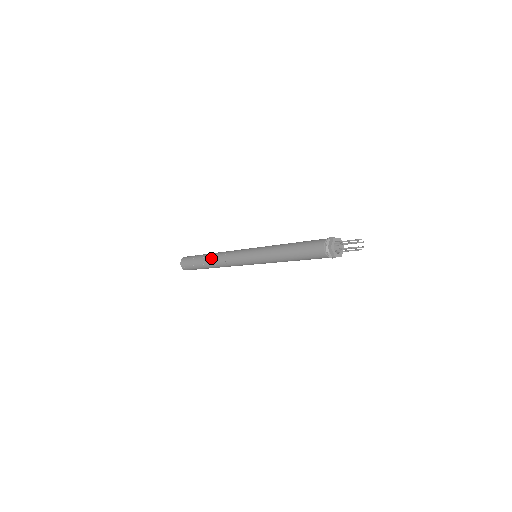
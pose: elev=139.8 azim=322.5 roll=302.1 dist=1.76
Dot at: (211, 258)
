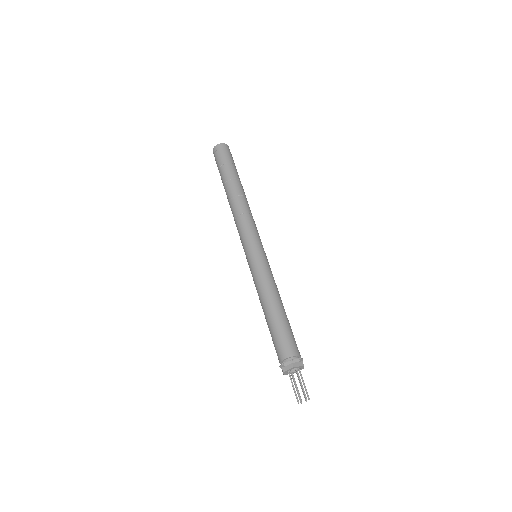
Dot at: (230, 196)
